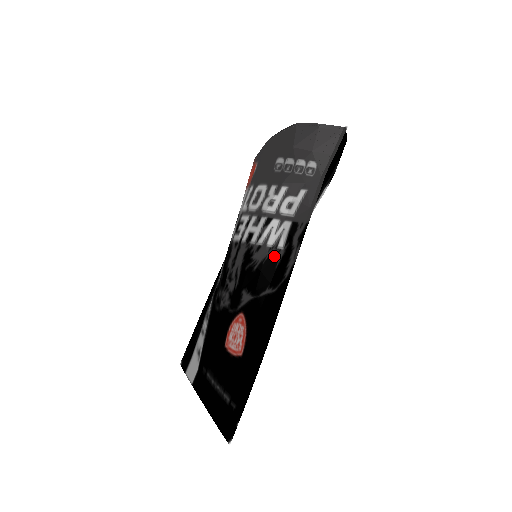
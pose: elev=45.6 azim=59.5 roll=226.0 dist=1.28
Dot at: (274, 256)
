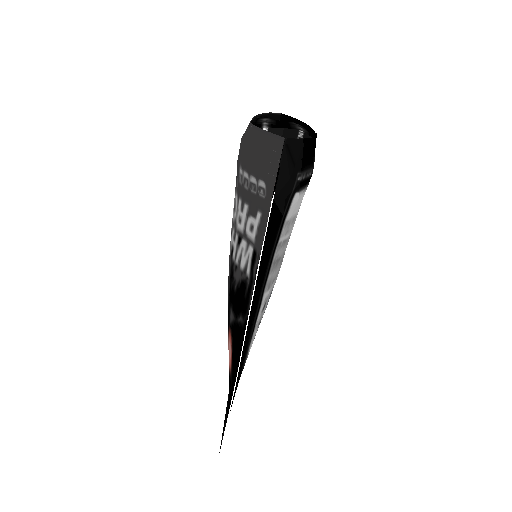
Dot at: (244, 282)
